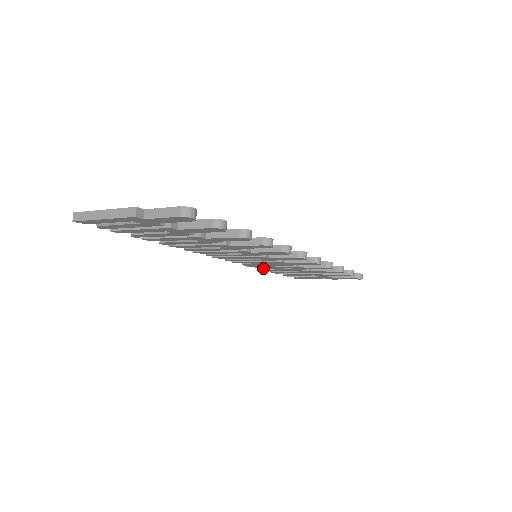
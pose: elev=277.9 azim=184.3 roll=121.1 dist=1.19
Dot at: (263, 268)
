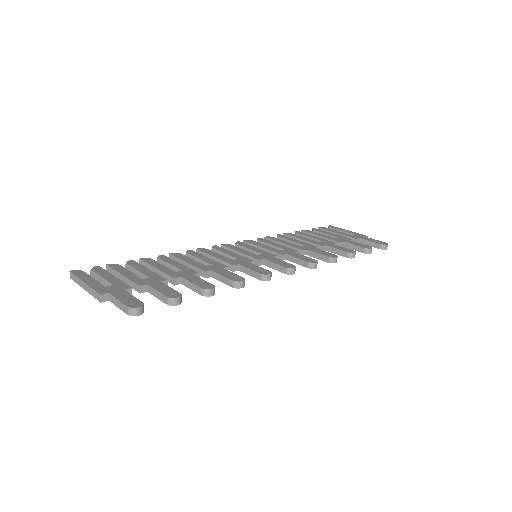
Dot at: occluded
